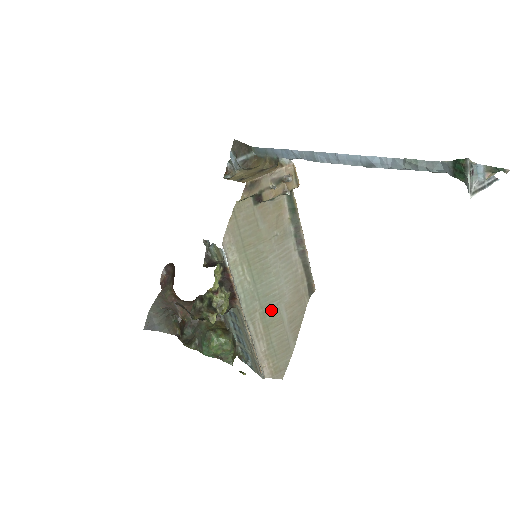
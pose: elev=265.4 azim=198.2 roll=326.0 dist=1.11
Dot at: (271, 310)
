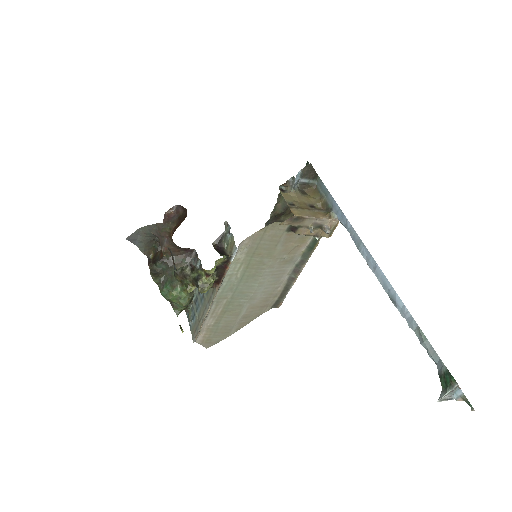
Dot at: (237, 303)
